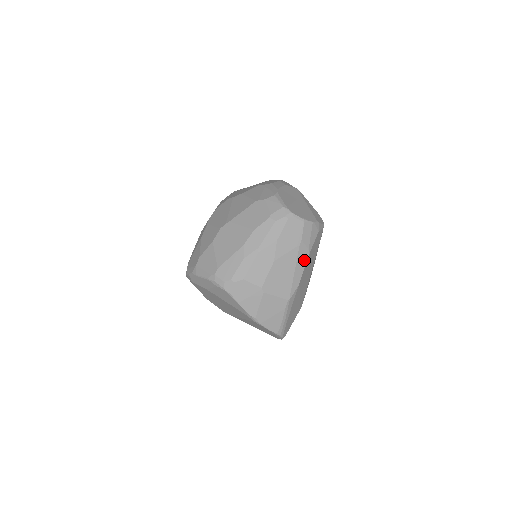
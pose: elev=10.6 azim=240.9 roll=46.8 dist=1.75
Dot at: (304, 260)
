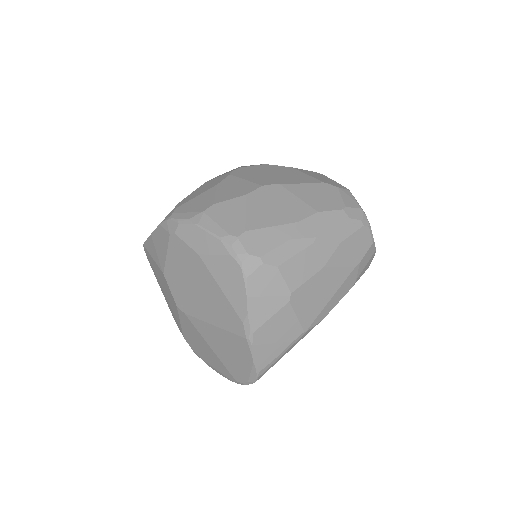
Dot at: (345, 290)
